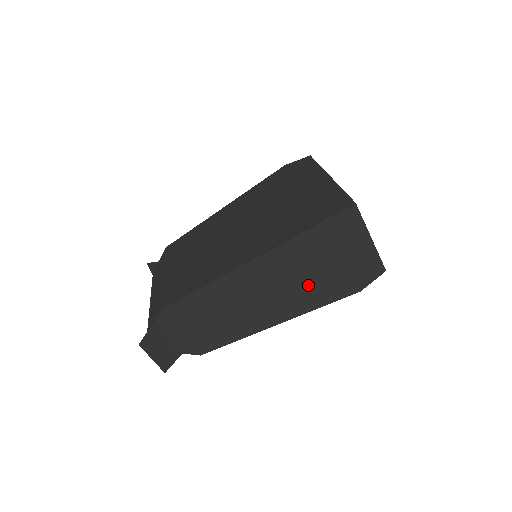
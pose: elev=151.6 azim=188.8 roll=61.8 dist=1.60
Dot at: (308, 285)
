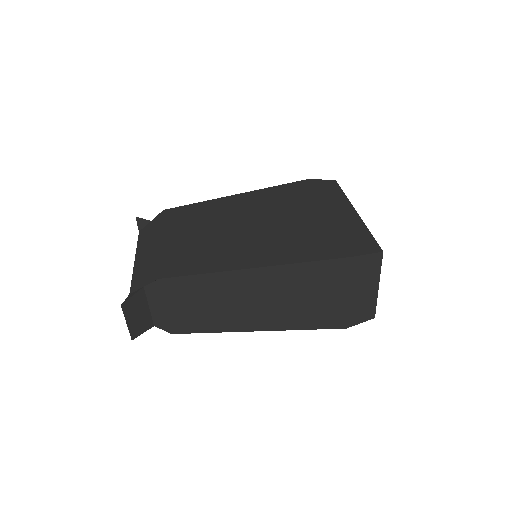
Dot at: (306, 307)
